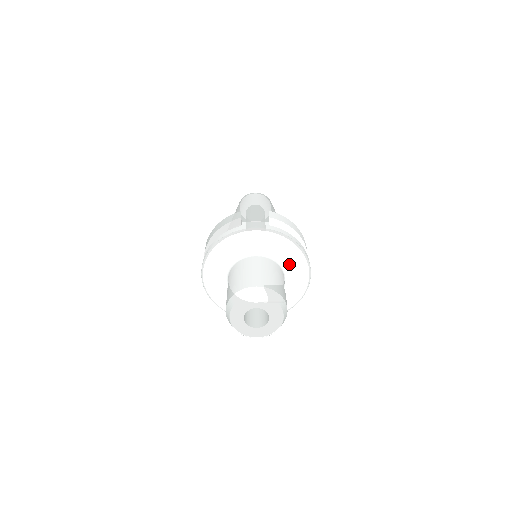
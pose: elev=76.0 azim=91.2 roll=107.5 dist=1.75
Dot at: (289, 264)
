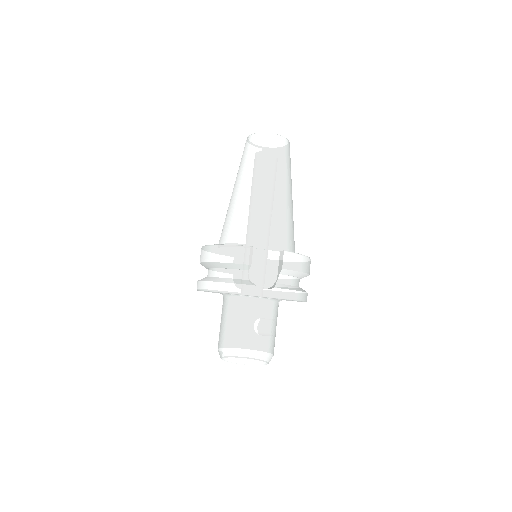
Dot at: occluded
